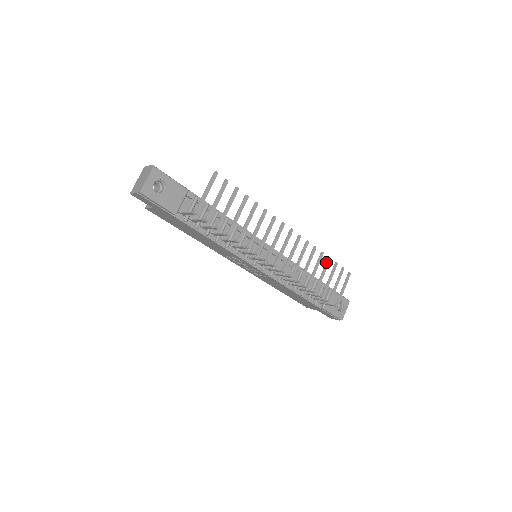
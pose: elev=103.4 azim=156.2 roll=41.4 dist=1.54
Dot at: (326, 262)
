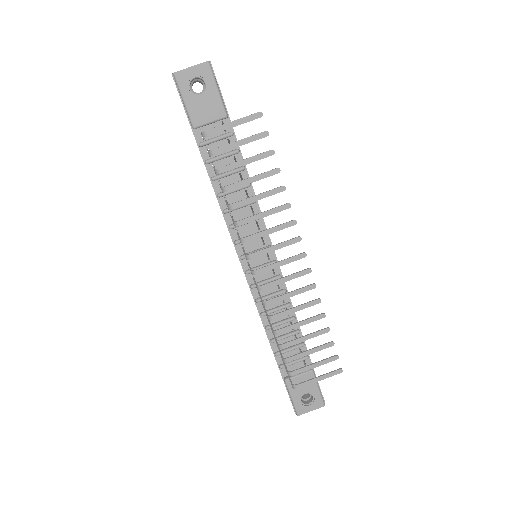
Dot at: occluded
